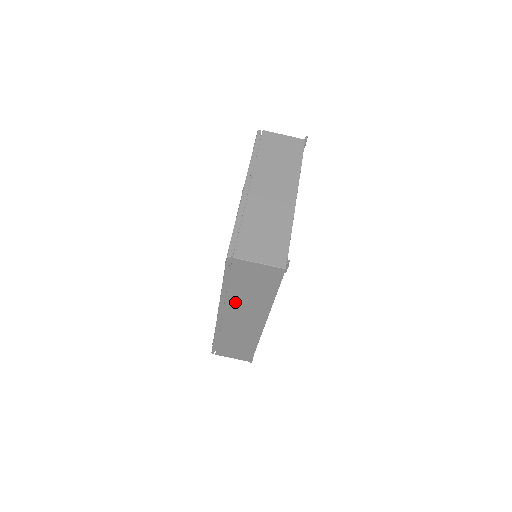
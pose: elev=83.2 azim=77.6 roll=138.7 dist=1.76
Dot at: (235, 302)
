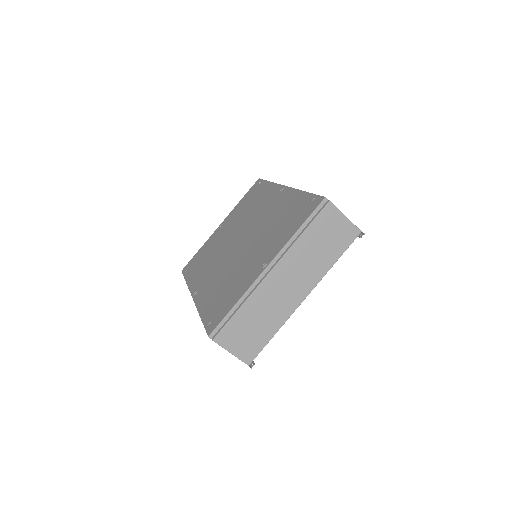
Dot at: occluded
